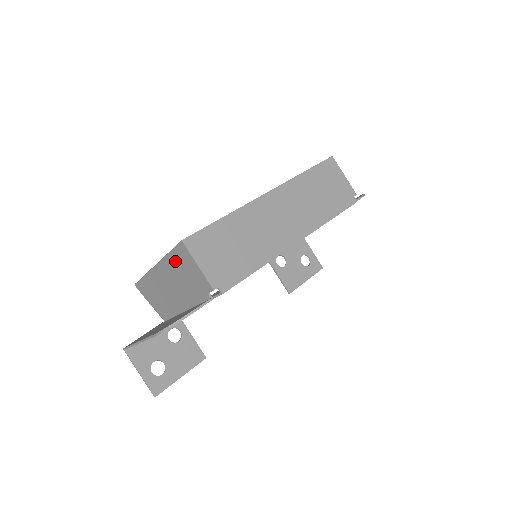
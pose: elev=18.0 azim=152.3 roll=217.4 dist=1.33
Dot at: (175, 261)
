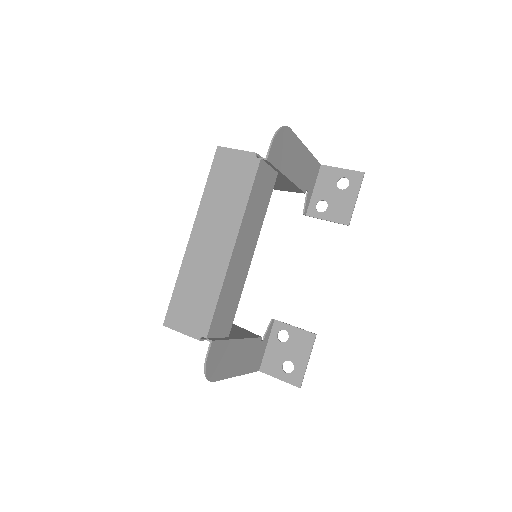
Dot at: occluded
